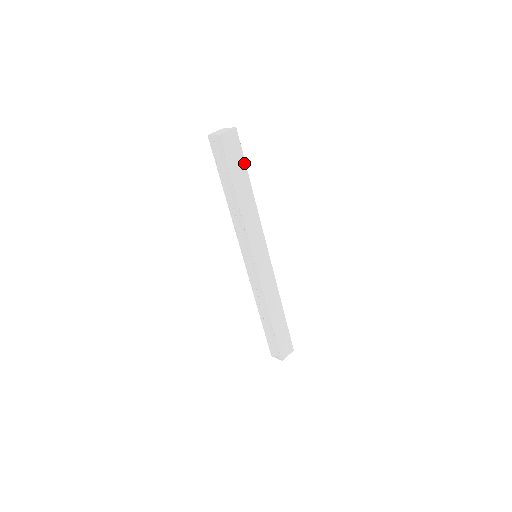
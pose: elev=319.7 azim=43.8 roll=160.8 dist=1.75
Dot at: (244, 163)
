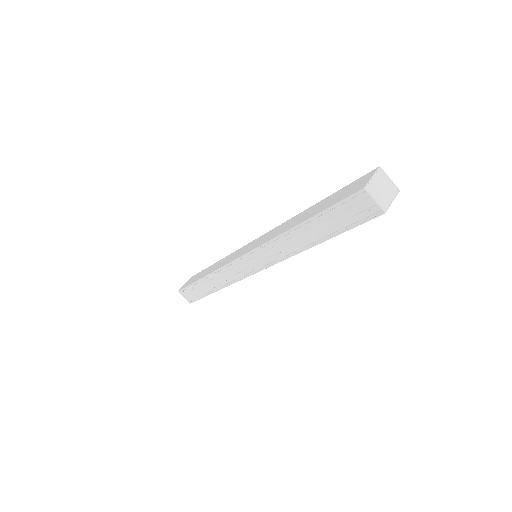
Dot at: occluded
